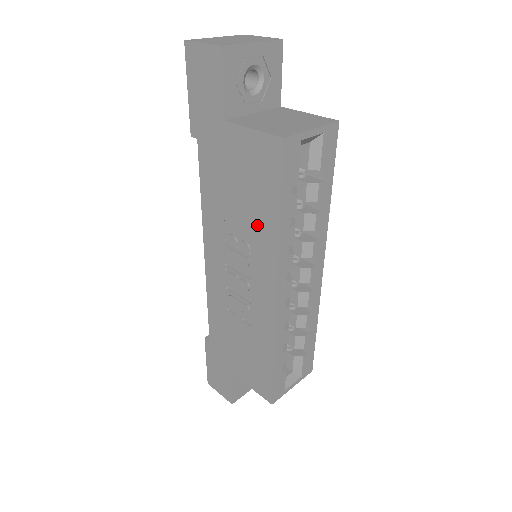
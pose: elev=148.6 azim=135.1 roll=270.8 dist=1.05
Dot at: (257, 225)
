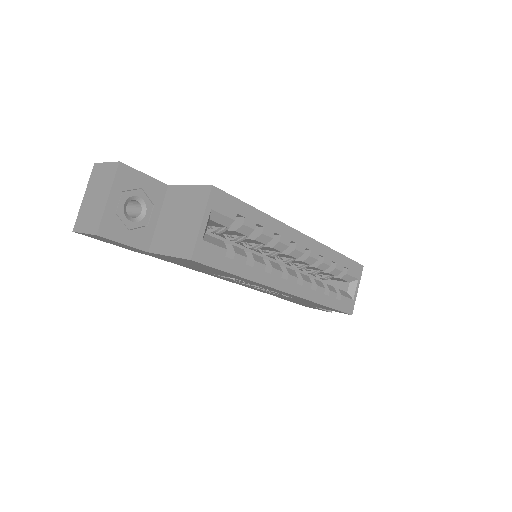
Dot at: occluded
